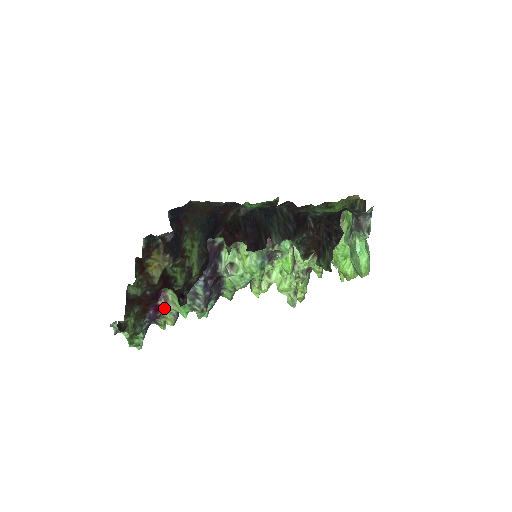
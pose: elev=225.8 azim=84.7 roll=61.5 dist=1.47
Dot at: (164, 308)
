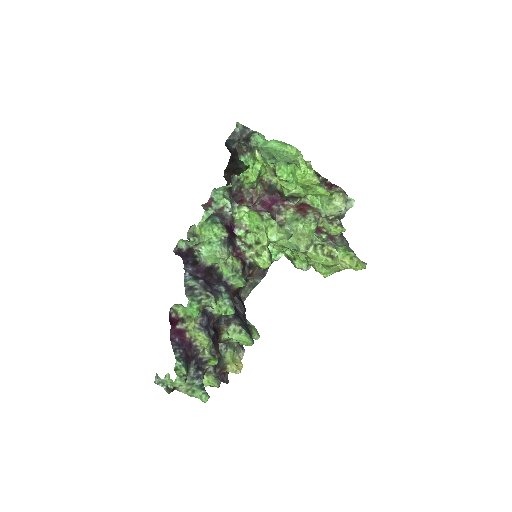
Dot at: (186, 329)
